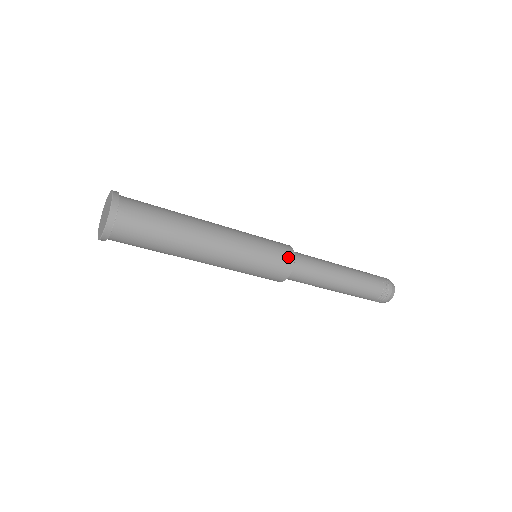
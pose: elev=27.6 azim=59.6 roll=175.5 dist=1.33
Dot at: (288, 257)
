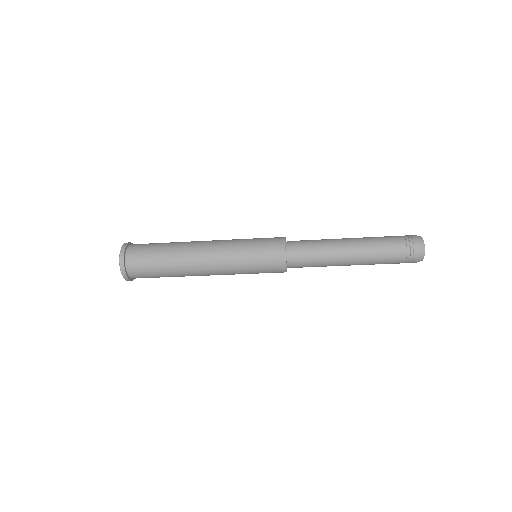
Dot at: (278, 241)
